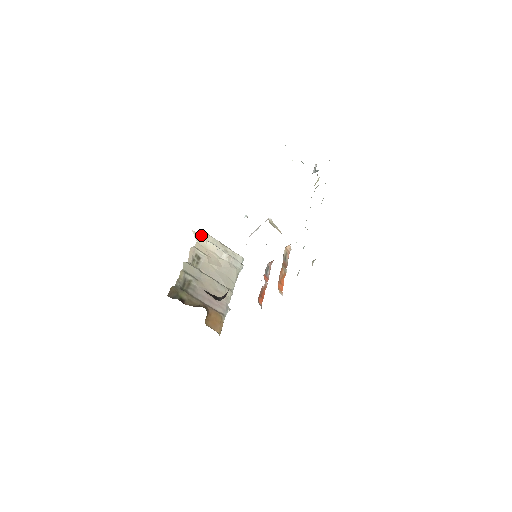
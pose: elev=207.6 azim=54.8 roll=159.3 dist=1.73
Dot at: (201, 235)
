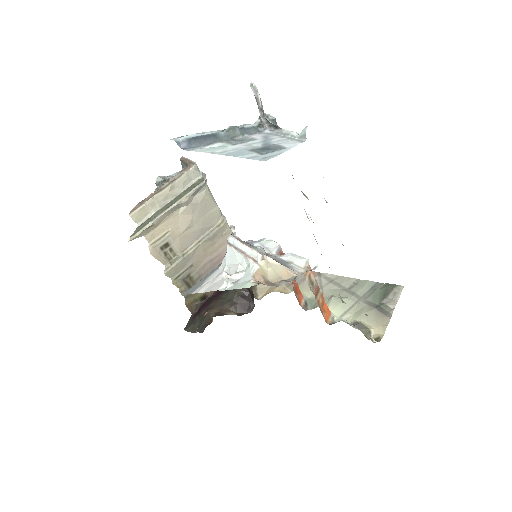
Dot at: (136, 221)
